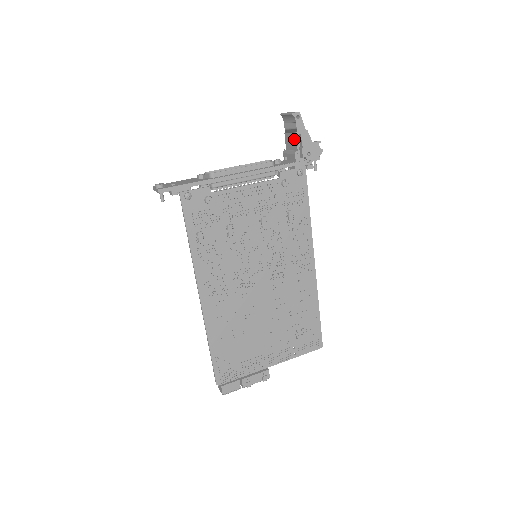
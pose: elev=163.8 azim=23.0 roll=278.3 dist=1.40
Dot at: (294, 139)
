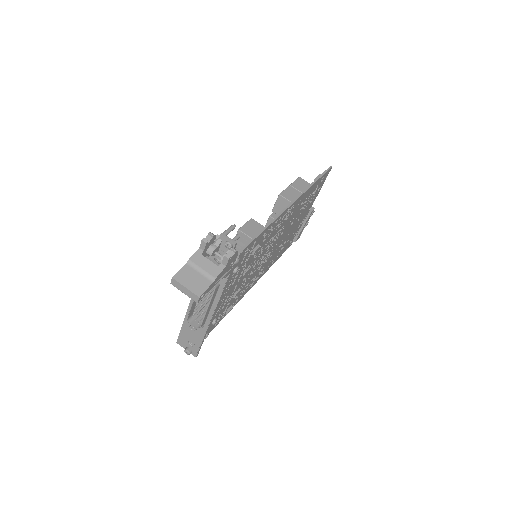
Dot at: occluded
